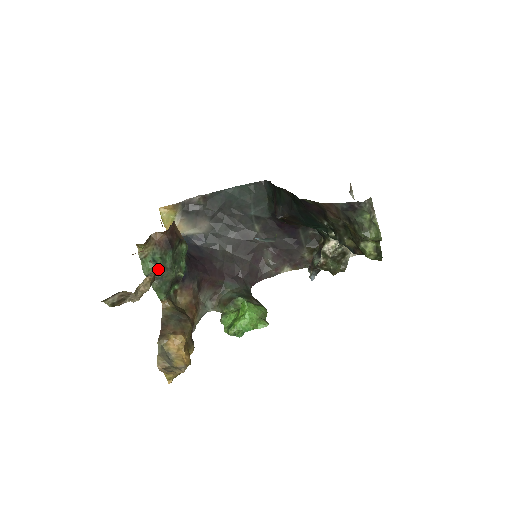
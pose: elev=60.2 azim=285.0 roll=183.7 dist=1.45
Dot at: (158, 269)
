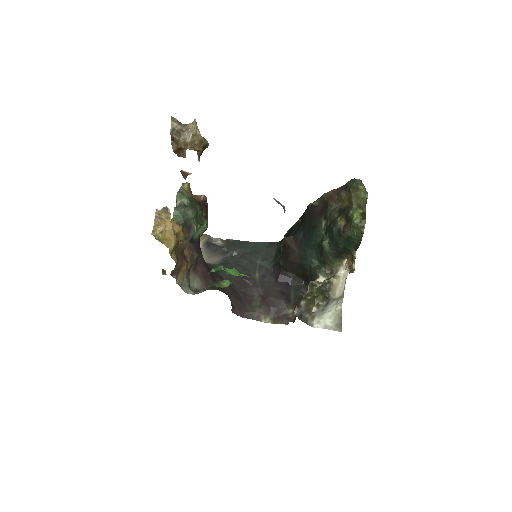
Dot at: (187, 200)
